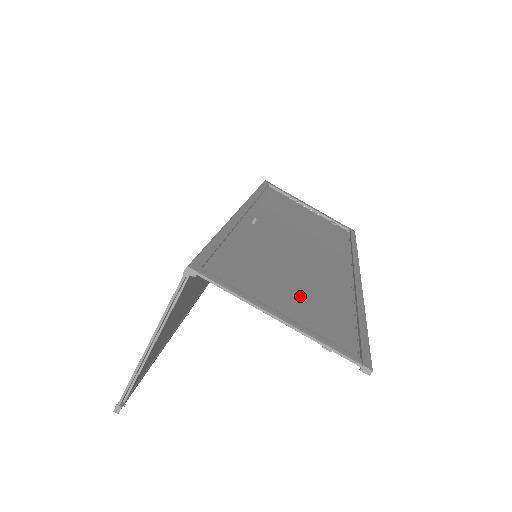
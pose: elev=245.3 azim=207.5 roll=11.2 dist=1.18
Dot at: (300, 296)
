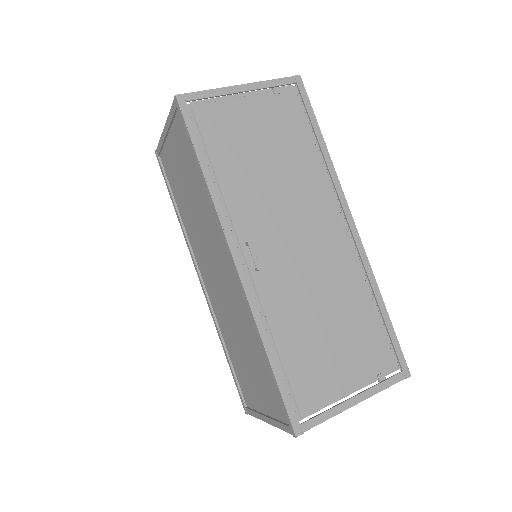
Dot at: (345, 345)
